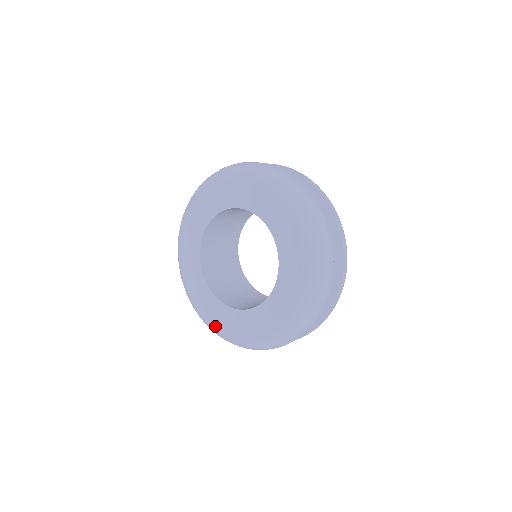
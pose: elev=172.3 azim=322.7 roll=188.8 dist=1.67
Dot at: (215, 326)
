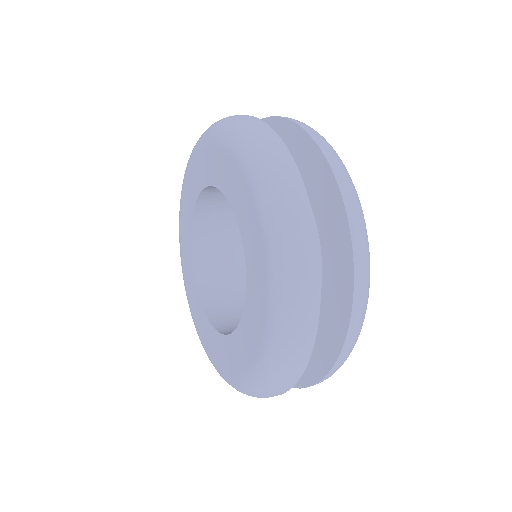
Dot at: (203, 345)
